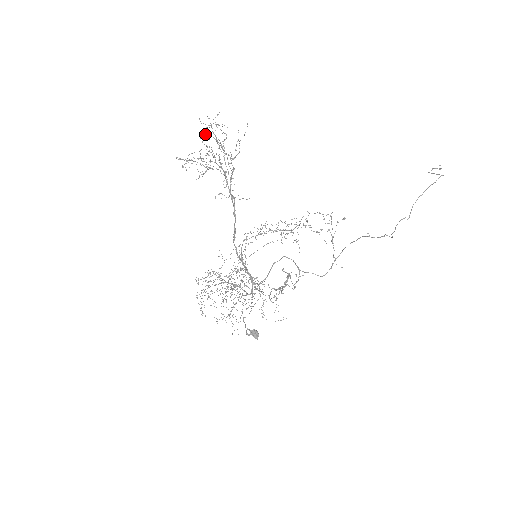
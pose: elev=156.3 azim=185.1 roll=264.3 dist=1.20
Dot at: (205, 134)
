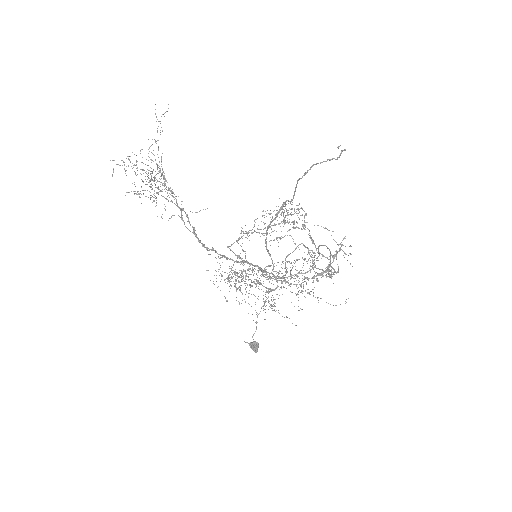
Dot at: occluded
